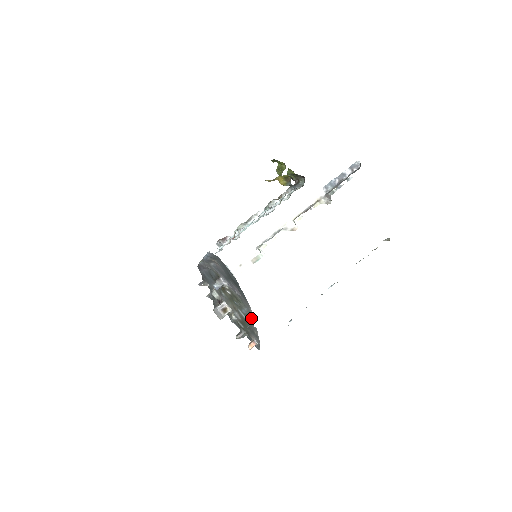
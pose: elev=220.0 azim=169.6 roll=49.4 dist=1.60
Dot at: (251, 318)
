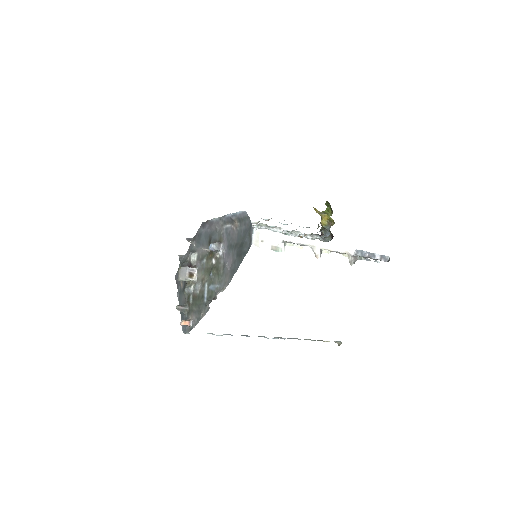
Dot at: (214, 297)
